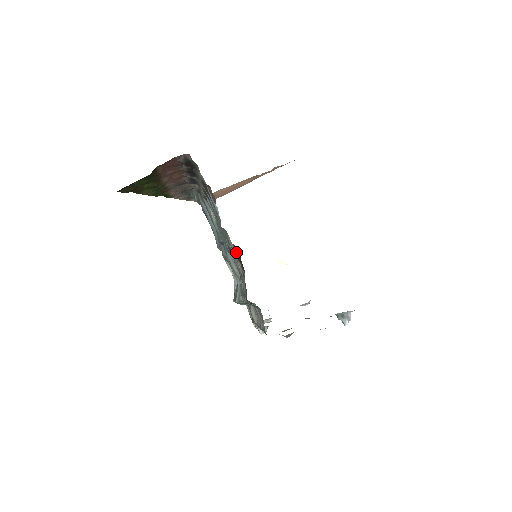
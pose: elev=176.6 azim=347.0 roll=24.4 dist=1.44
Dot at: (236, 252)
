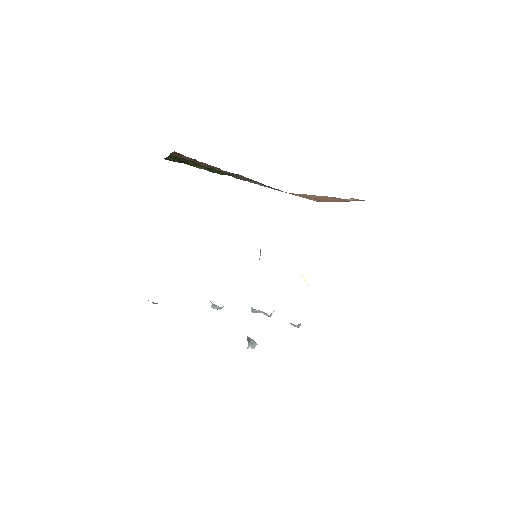
Dot at: occluded
